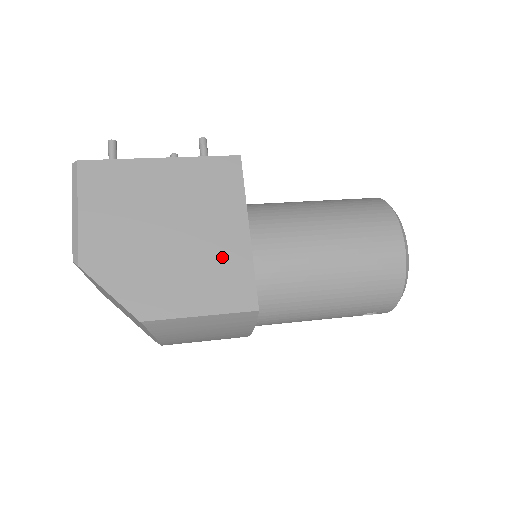
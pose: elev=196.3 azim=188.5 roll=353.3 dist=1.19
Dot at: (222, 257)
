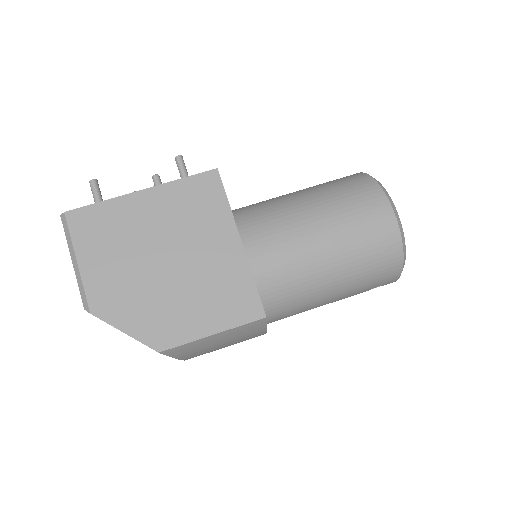
Dot at: (221, 274)
